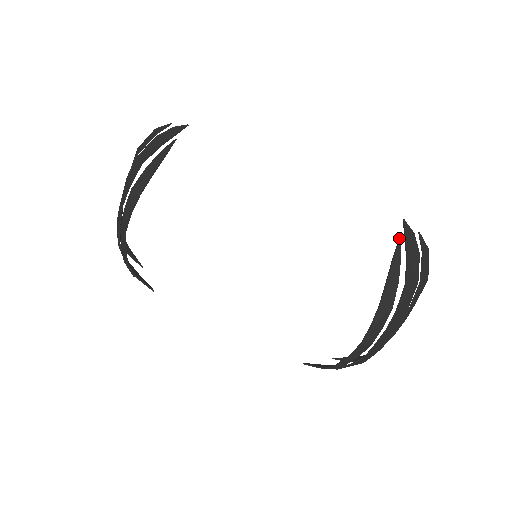
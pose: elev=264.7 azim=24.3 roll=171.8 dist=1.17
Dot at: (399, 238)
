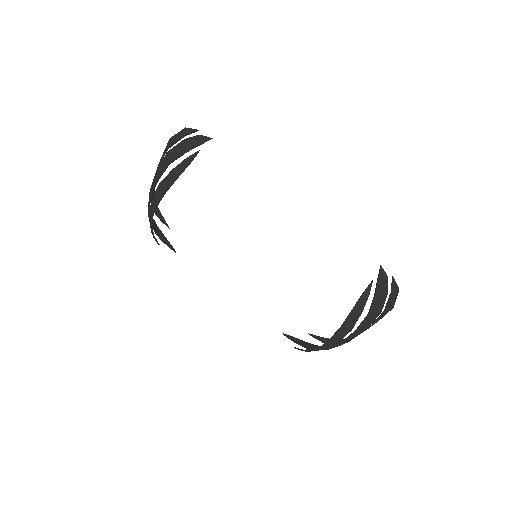
Dot at: (372, 280)
